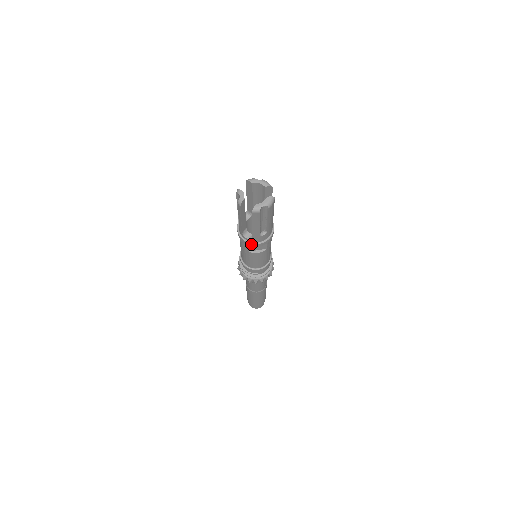
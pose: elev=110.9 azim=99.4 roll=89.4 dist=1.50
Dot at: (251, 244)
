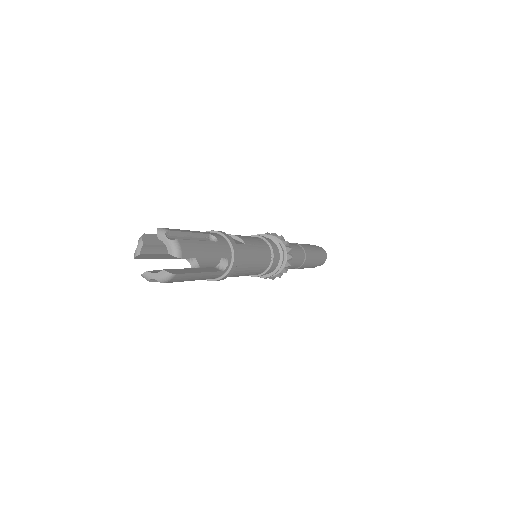
Dot at: occluded
